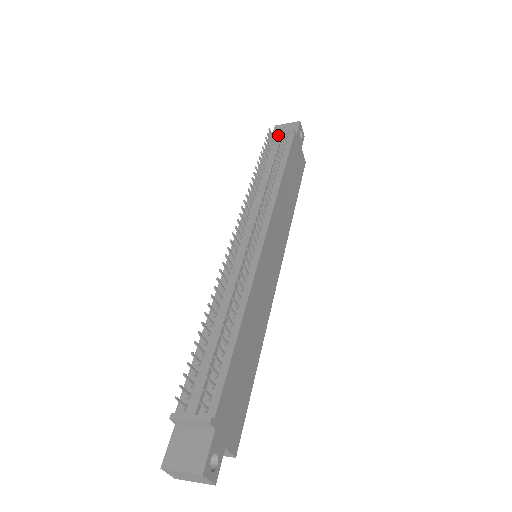
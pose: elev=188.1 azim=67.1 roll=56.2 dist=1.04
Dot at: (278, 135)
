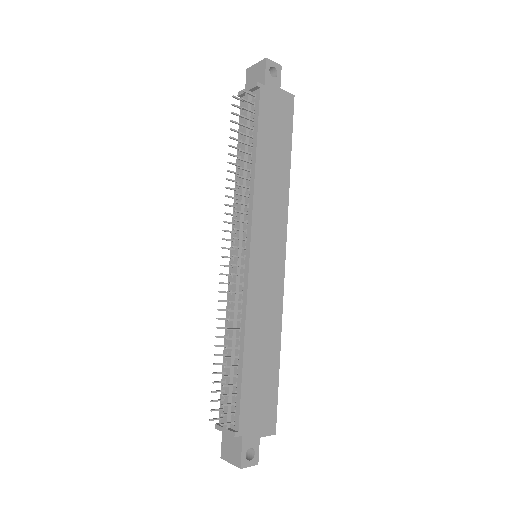
Dot at: (245, 96)
